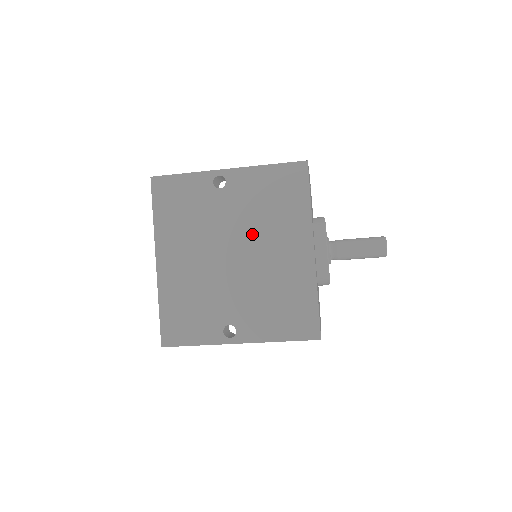
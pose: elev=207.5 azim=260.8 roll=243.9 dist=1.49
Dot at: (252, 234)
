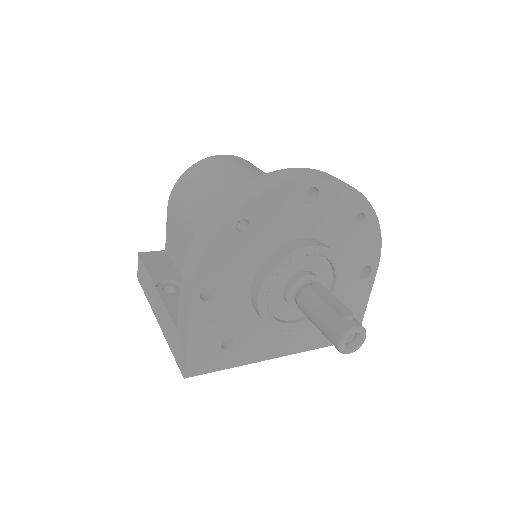
Dot at: occluded
